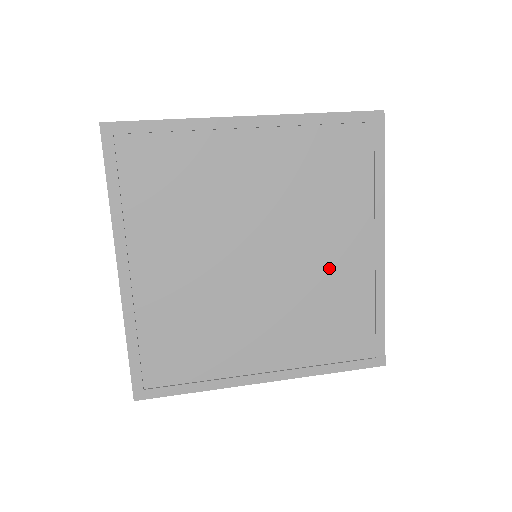
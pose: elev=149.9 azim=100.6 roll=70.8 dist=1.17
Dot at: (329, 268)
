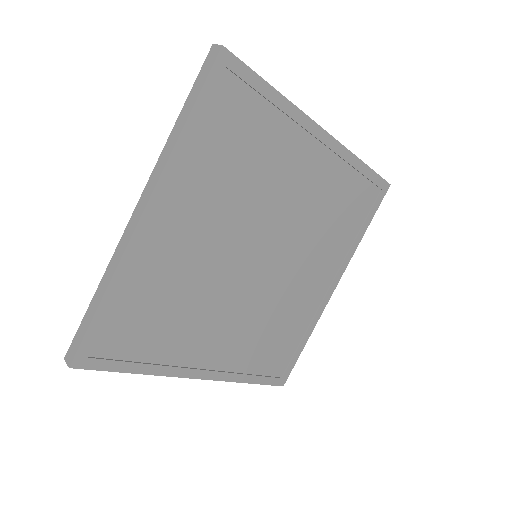
Dot at: (297, 291)
